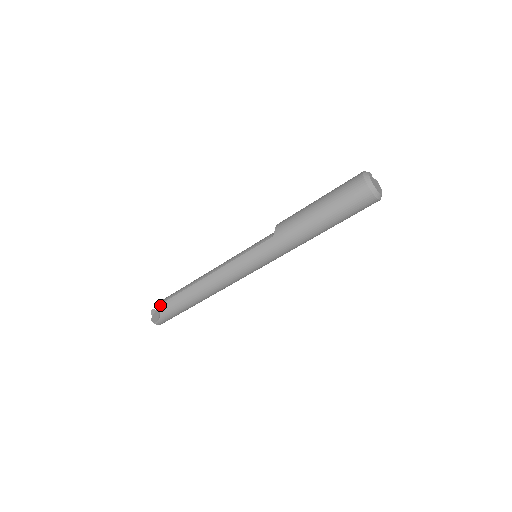
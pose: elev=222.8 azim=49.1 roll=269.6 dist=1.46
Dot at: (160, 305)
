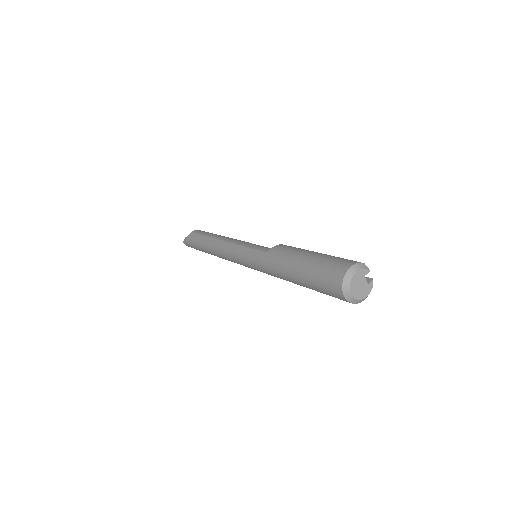
Dot at: occluded
